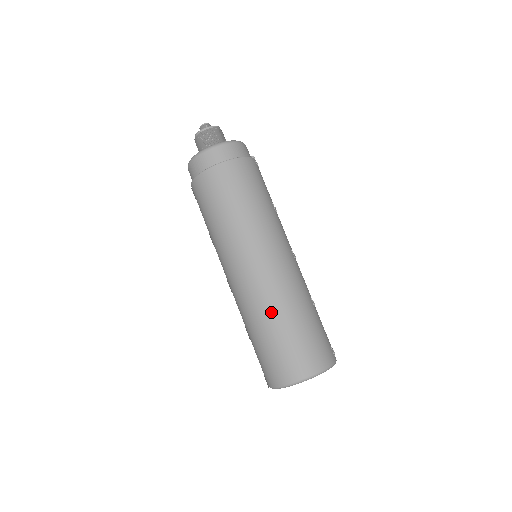
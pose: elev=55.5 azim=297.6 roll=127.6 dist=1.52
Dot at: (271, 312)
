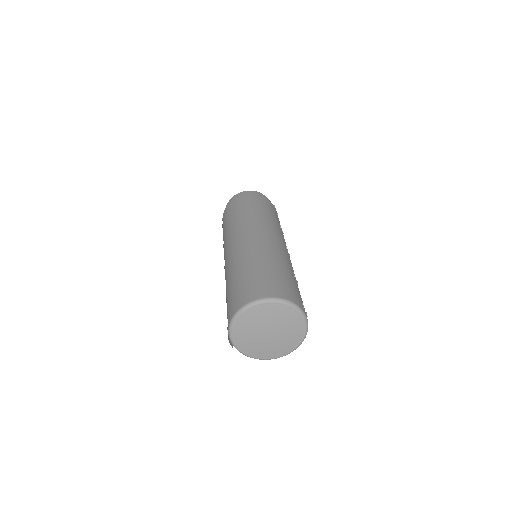
Dot at: (247, 259)
